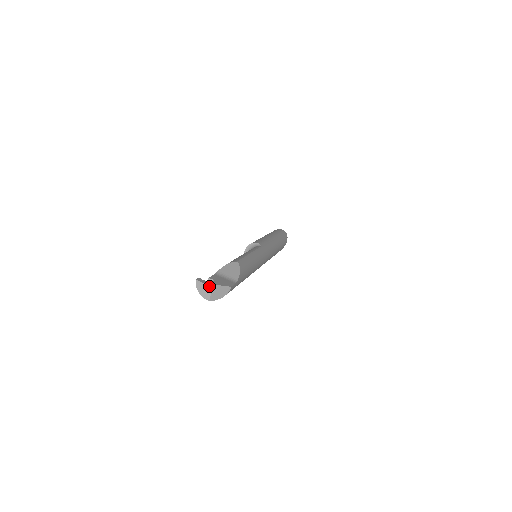
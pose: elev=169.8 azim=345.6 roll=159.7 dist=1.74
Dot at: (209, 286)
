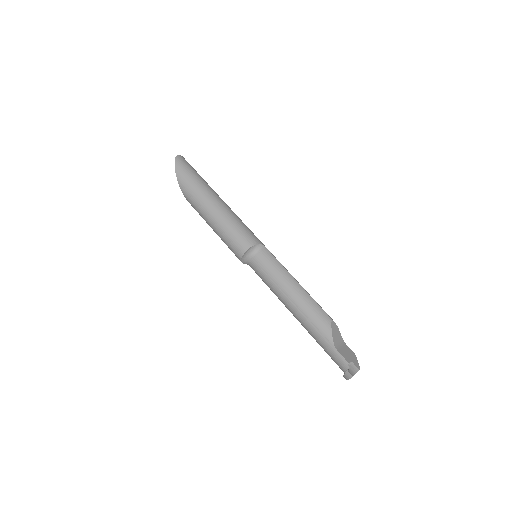
Dot at: occluded
